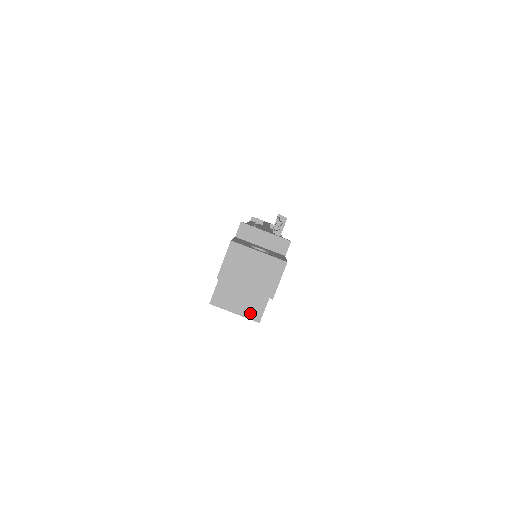
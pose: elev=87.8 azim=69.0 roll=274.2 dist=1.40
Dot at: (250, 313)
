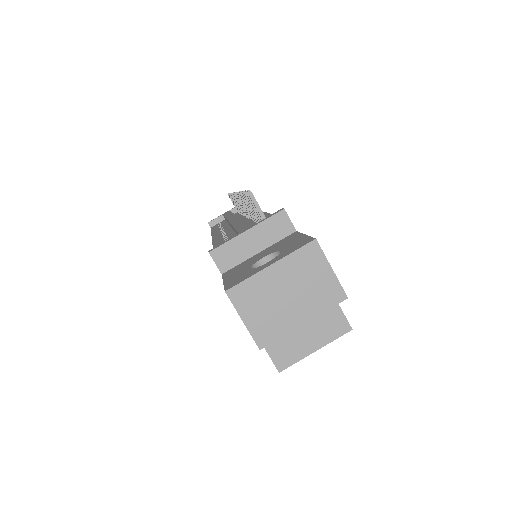
Dot at: (331, 332)
